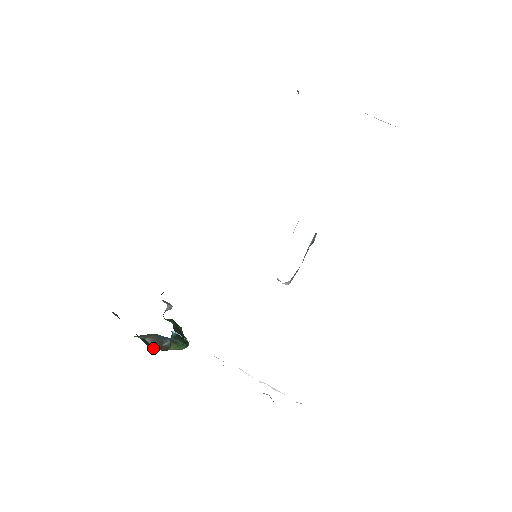
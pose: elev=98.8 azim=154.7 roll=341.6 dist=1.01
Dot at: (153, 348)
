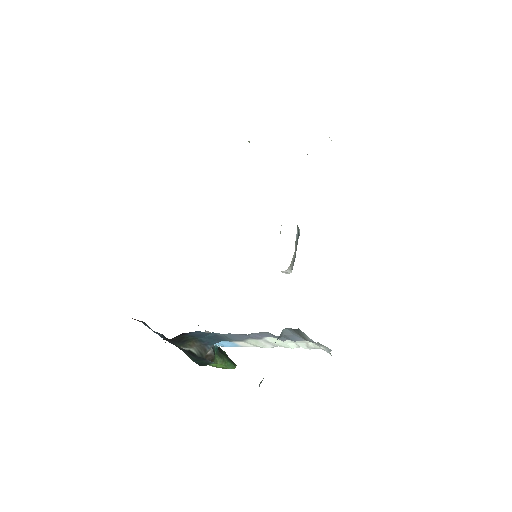
Dot at: (202, 363)
